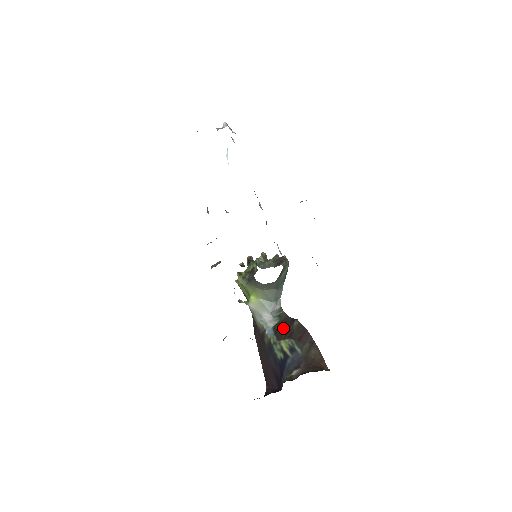
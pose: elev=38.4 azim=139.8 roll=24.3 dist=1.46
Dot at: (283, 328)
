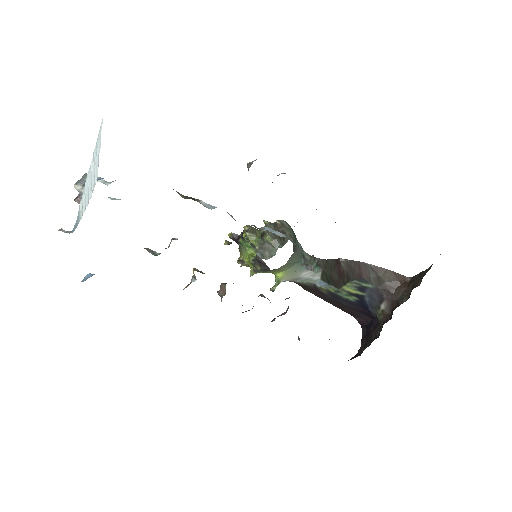
Dot at: (333, 275)
